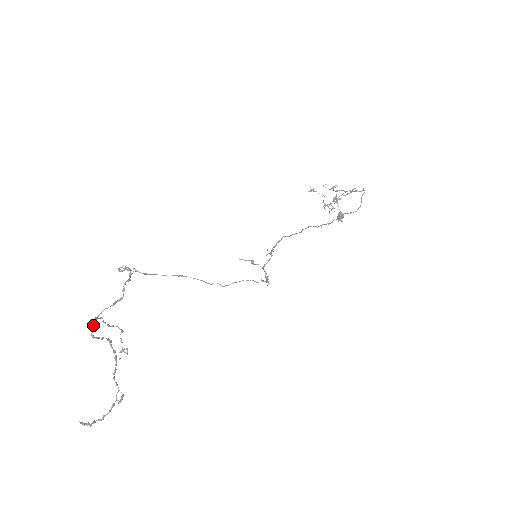
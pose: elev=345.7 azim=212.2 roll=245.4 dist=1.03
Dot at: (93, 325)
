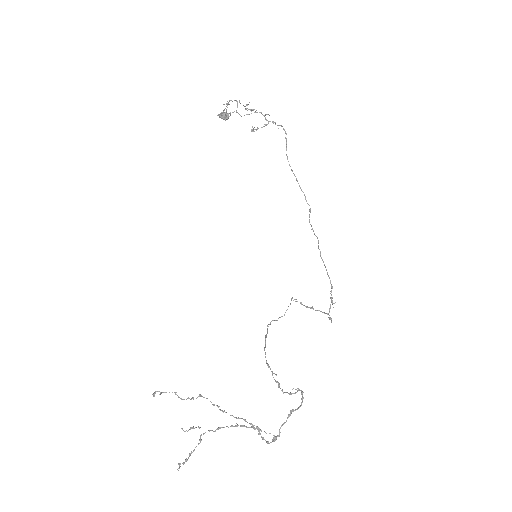
Dot at: occluded
